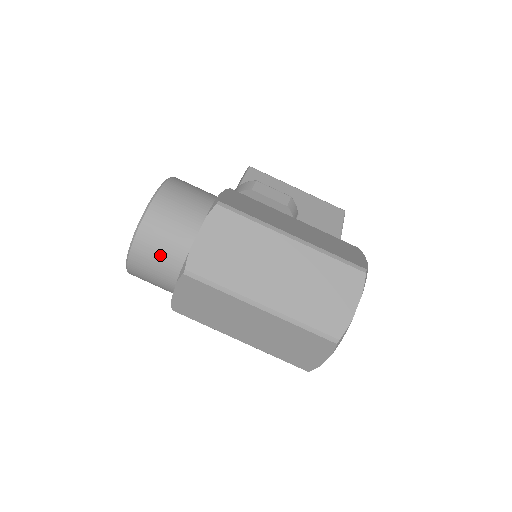
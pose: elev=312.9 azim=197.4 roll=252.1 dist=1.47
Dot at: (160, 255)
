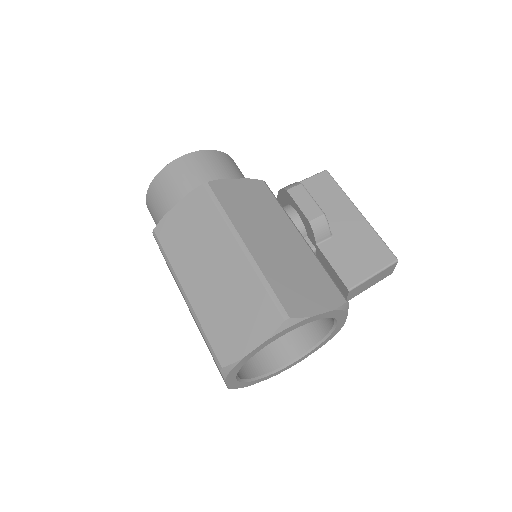
Dot at: (157, 211)
